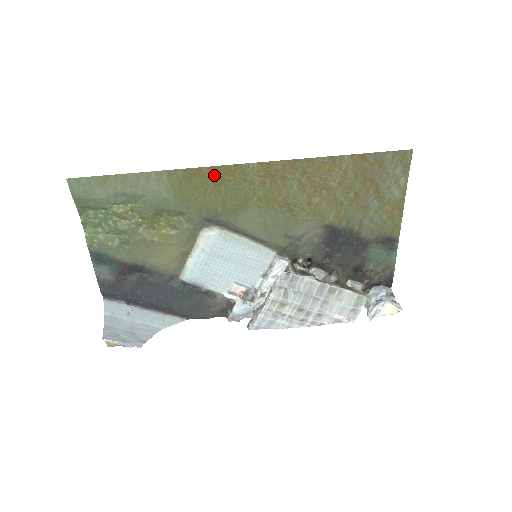
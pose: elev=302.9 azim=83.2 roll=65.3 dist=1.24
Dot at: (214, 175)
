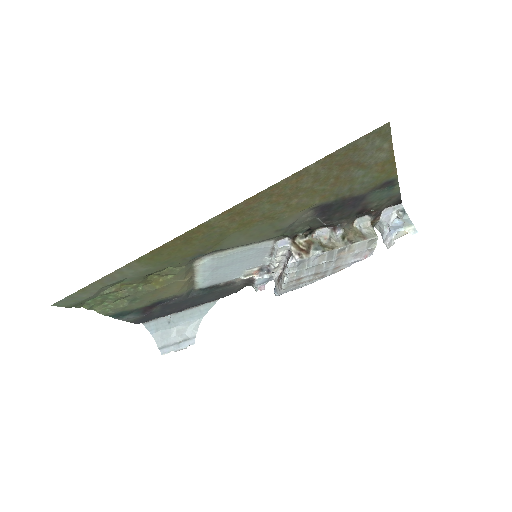
Dot at: (180, 241)
